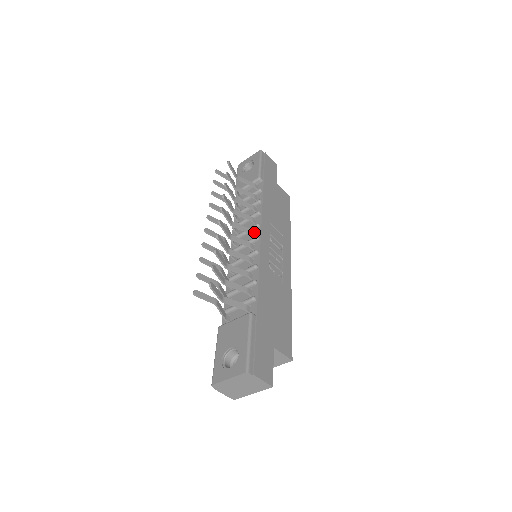
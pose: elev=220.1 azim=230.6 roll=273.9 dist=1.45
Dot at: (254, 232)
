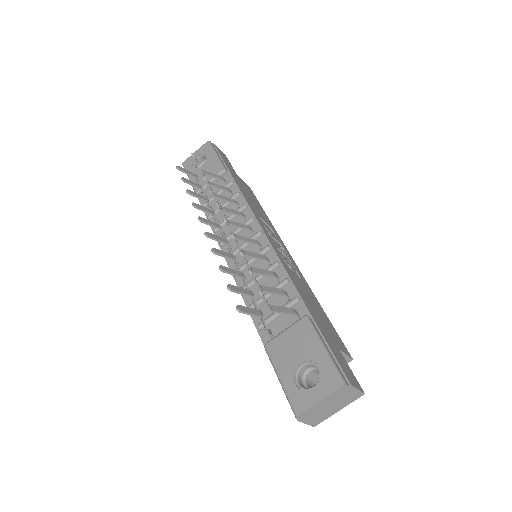
Dot at: (251, 228)
